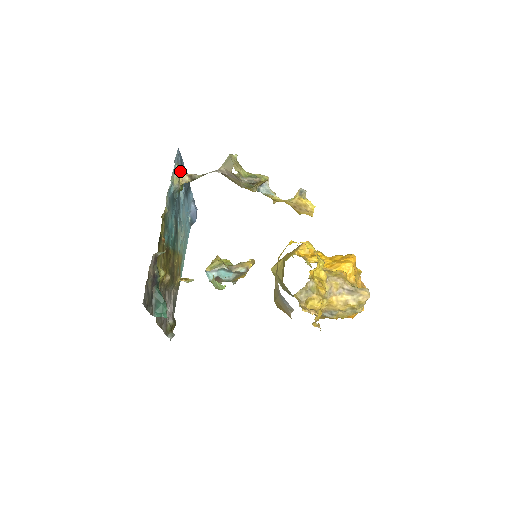
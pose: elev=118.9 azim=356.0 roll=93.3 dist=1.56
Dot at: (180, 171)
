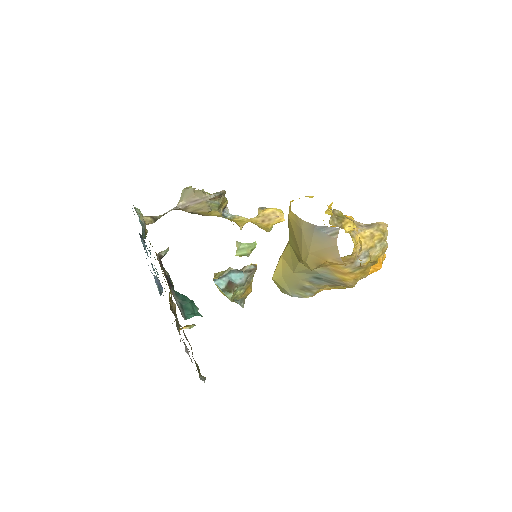
Dot at: (140, 211)
